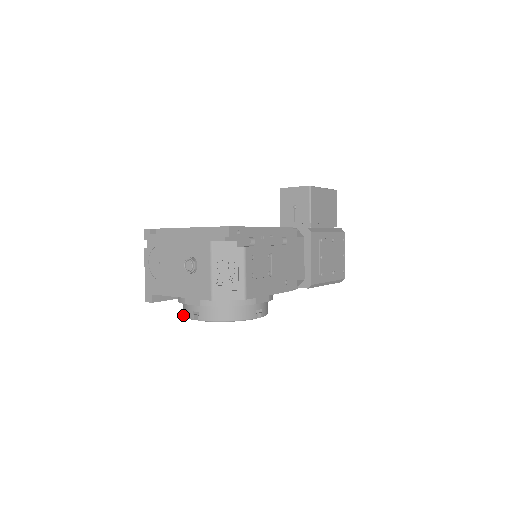
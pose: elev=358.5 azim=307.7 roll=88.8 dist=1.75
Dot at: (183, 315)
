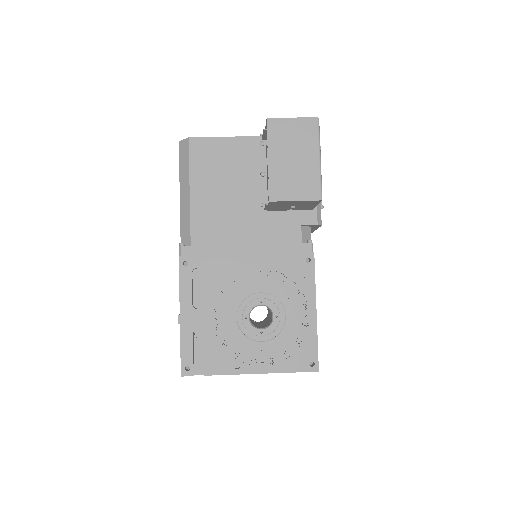
Dot at: occluded
